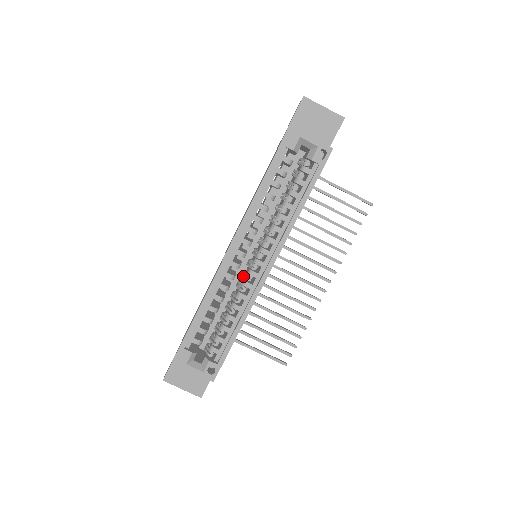
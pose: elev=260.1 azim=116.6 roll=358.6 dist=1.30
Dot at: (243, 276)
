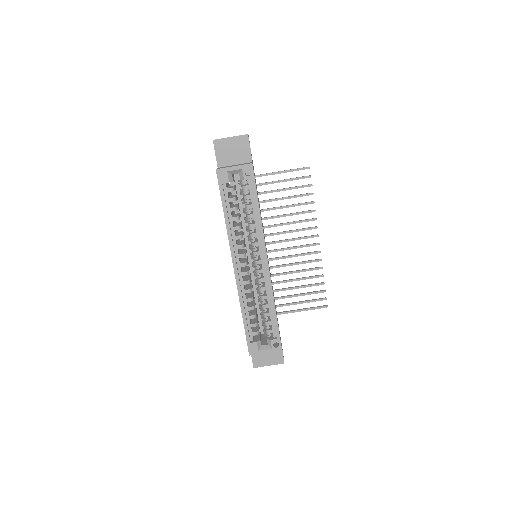
Dot at: (255, 276)
